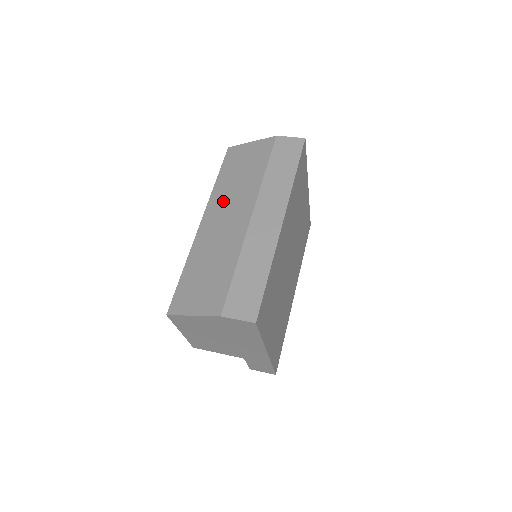
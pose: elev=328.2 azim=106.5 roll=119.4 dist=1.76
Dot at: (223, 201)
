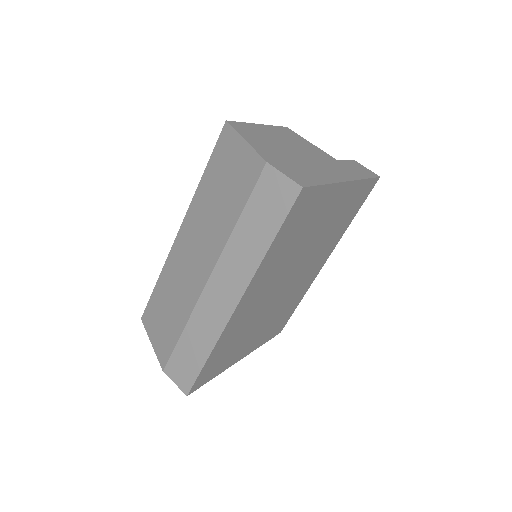
Dot at: (197, 223)
